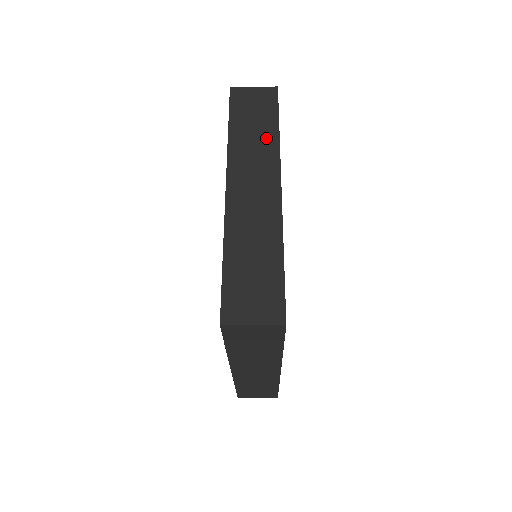
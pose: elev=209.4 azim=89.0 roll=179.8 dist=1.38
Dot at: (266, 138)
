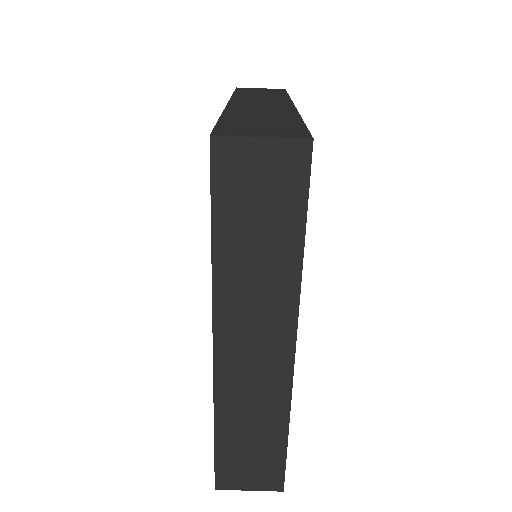
Dot at: (275, 96)
